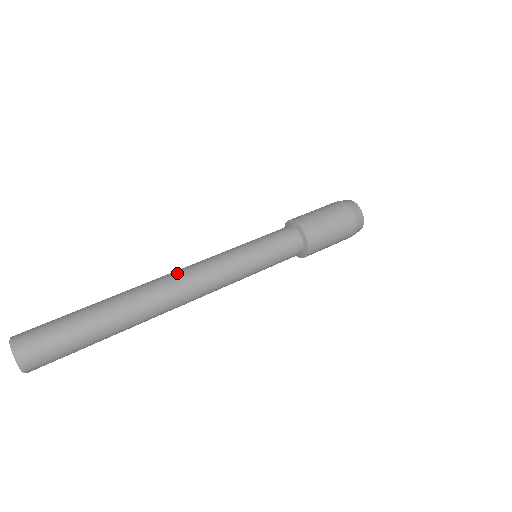
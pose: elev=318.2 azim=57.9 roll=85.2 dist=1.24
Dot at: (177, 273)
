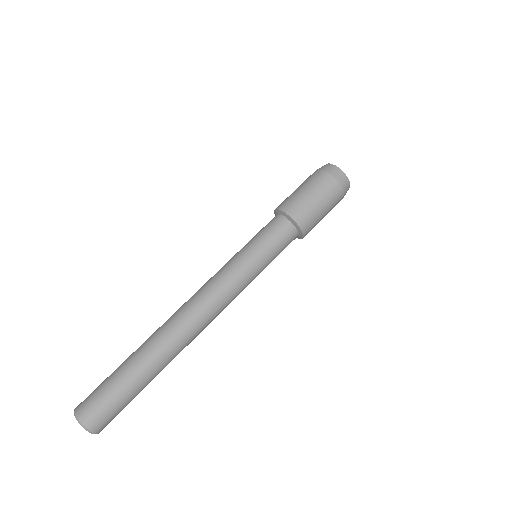
Dot at: (199, 313)
